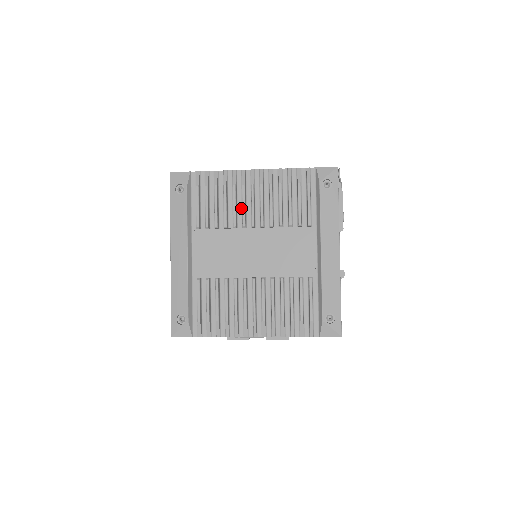
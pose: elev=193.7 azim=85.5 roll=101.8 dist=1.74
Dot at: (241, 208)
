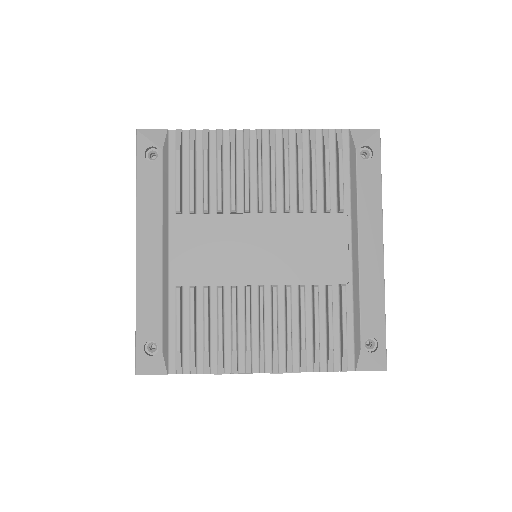
Dot at: (242, 184)
